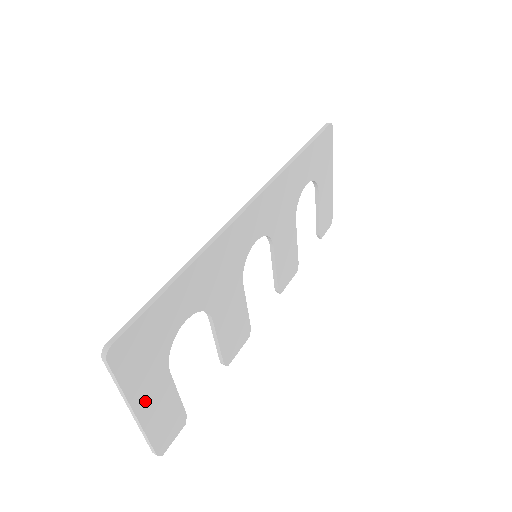
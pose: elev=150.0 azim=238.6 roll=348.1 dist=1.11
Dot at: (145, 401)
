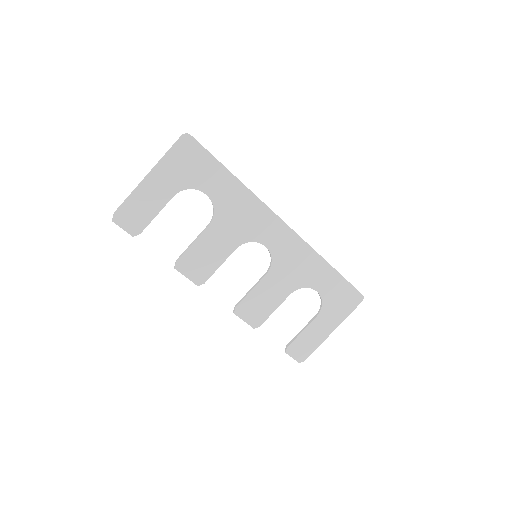
Dot at: (155, 181)
